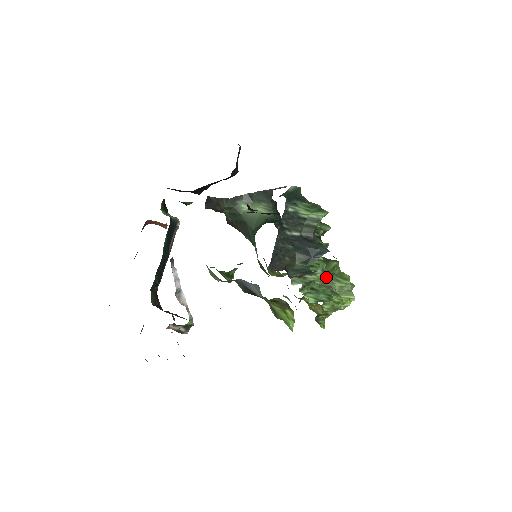
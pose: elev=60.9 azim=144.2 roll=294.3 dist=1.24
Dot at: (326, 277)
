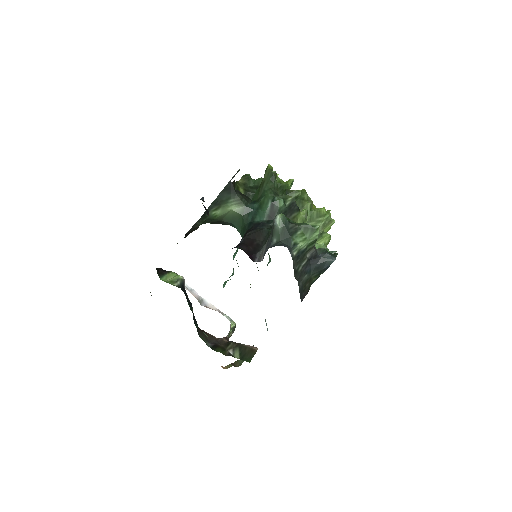
Dot at: occluded
